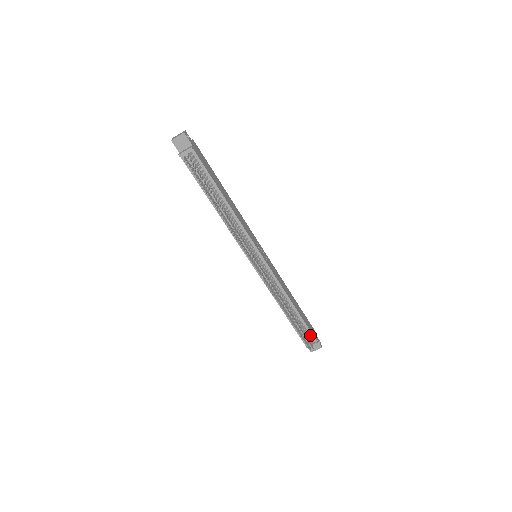
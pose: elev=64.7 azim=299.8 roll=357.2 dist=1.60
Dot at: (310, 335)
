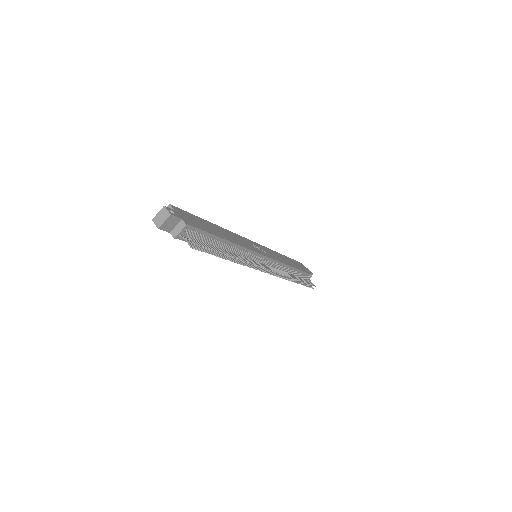
Dot at: (306, 275)
